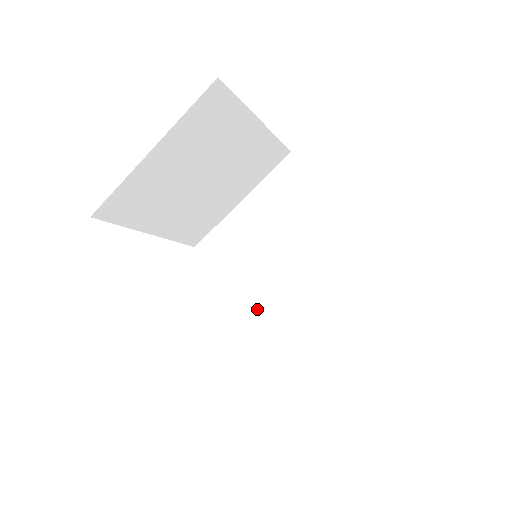
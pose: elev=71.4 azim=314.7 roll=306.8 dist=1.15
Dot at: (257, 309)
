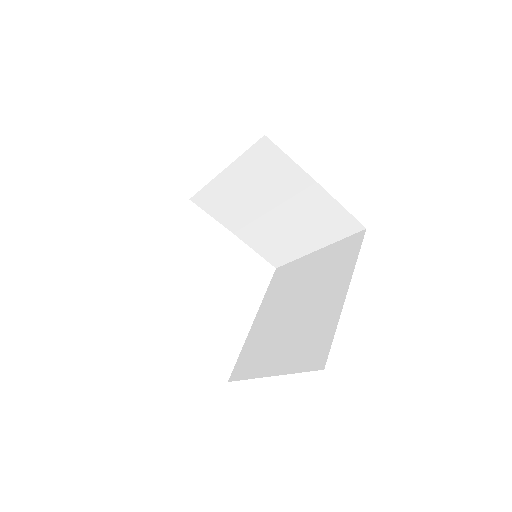
Dot at: (264, 248)
